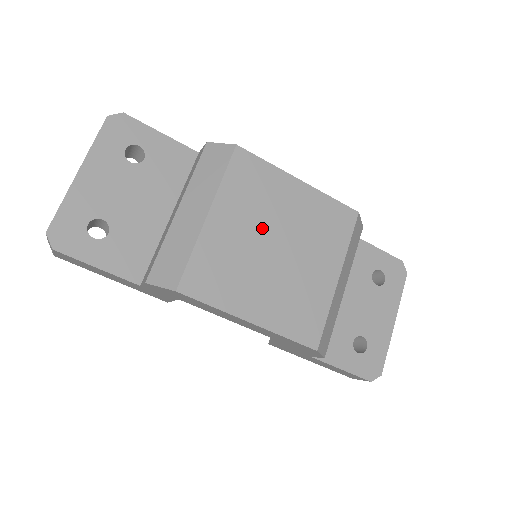
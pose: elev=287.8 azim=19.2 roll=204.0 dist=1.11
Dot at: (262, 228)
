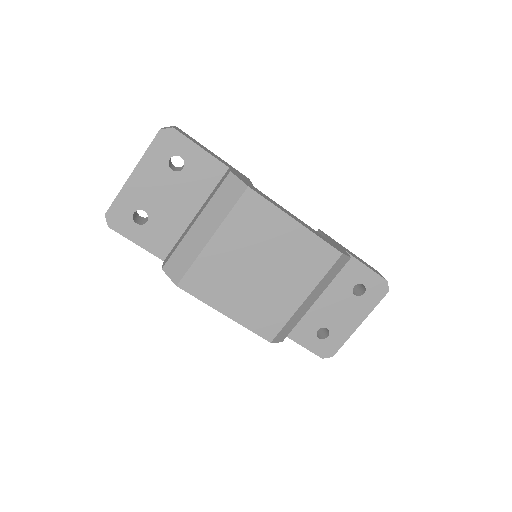
Dot at: (252, 254)
